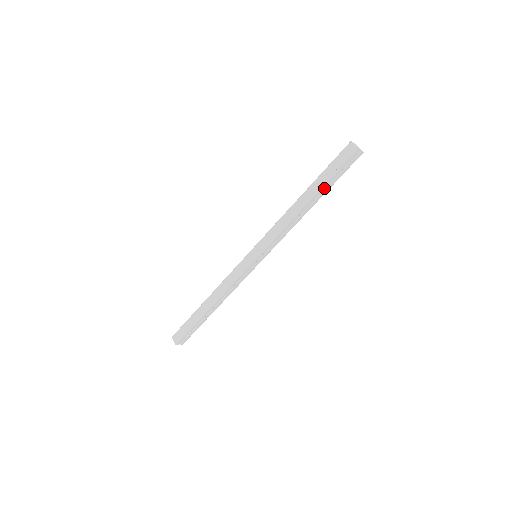
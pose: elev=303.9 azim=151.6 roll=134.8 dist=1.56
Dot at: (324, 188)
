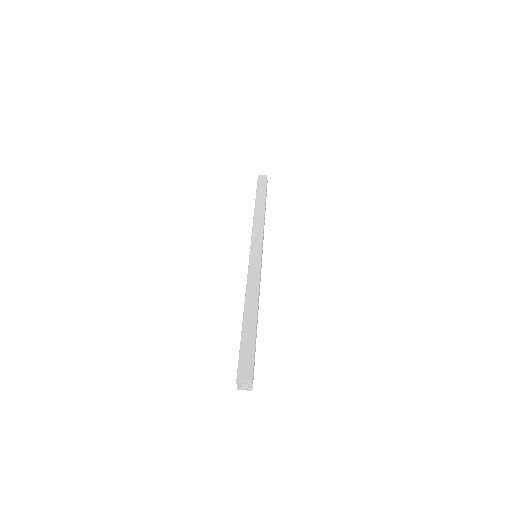
Dot at: occluded
